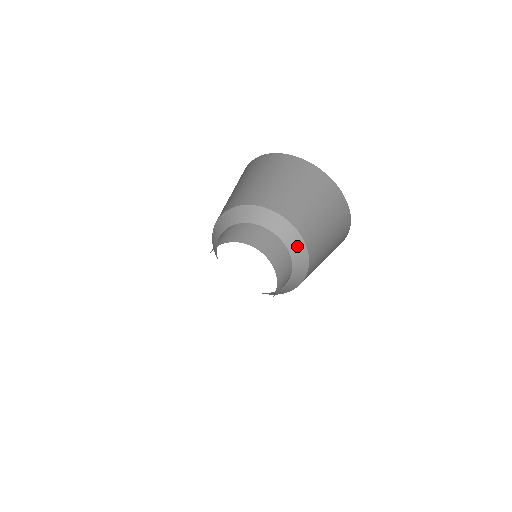
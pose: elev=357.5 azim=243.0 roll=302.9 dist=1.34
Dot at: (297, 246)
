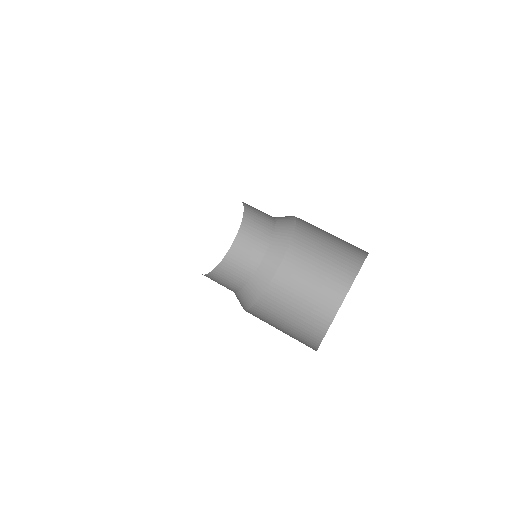
Dot at: (284, 234)
